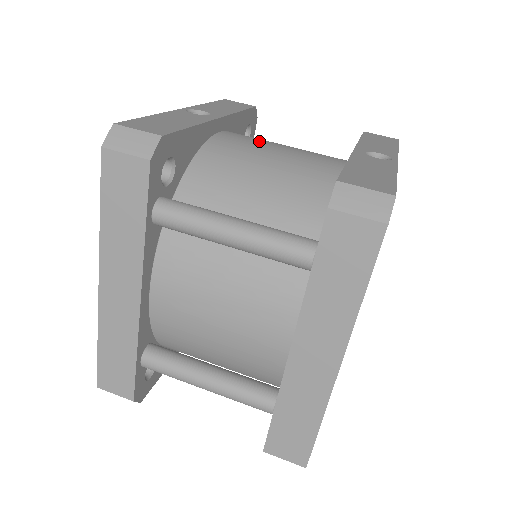
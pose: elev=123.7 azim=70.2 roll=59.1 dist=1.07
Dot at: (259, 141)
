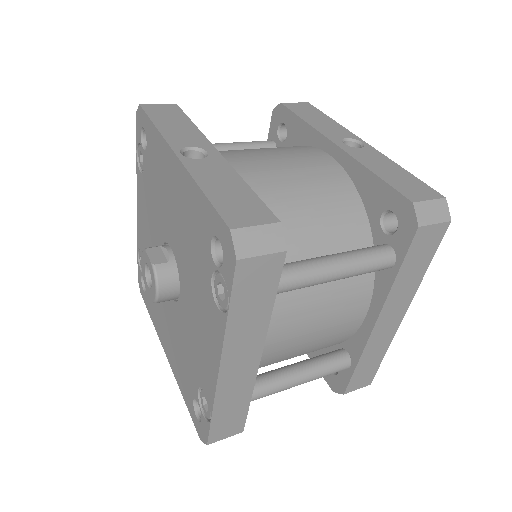
Dot at: (255, 161)
